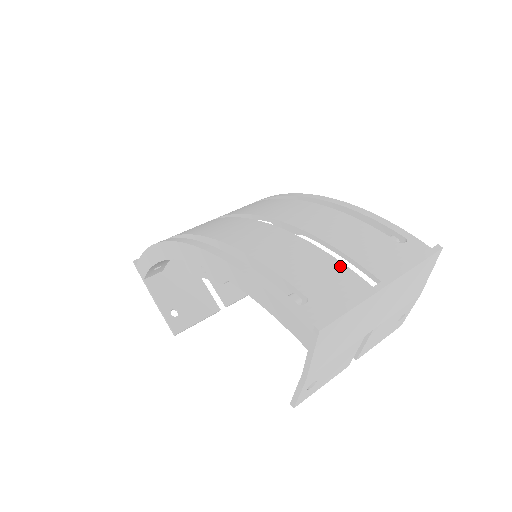
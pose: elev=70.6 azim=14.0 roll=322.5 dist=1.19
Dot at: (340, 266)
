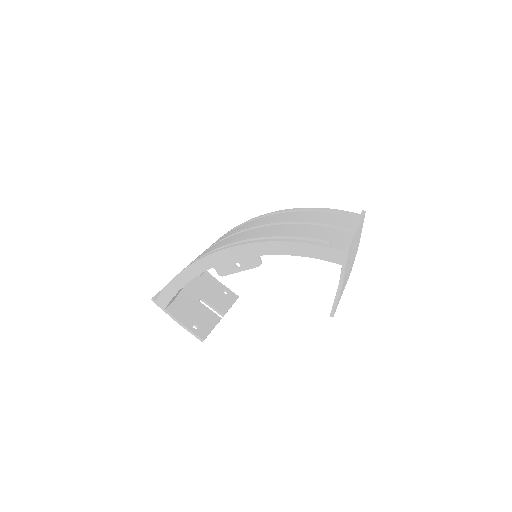
Dot at: (329, 228)
